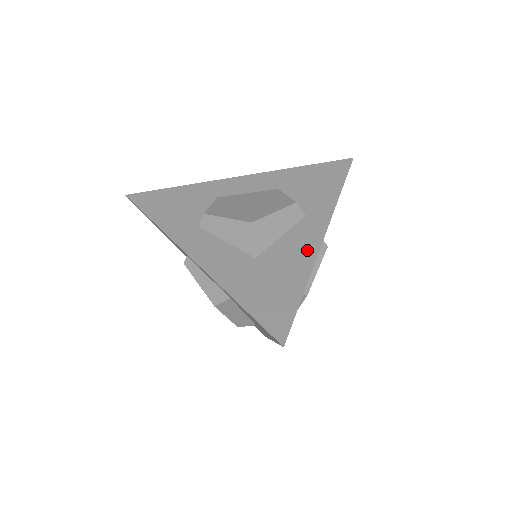
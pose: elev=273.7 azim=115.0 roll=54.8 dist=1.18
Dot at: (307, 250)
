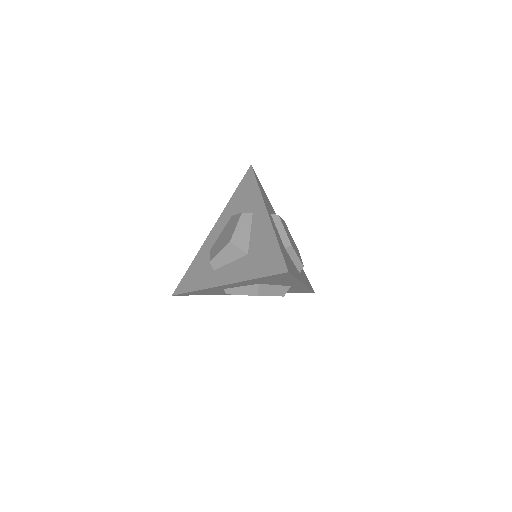
Dot at: (265, 226)
